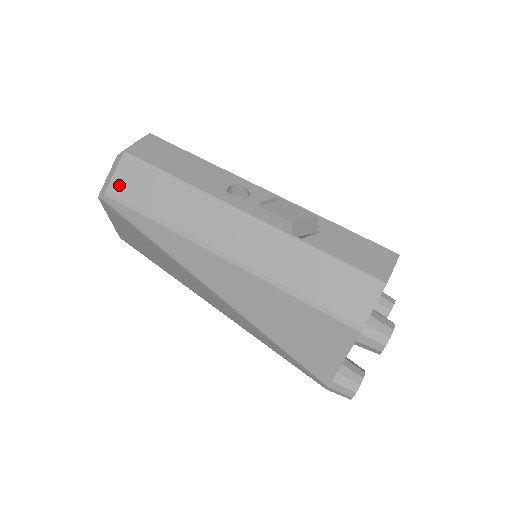
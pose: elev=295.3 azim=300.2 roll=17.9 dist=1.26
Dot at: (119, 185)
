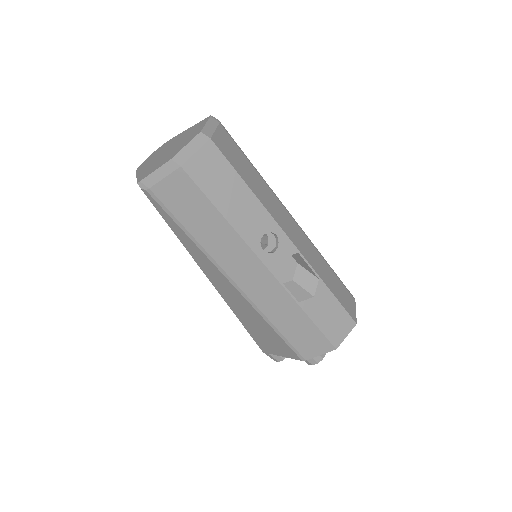
Dot at: (164, 192)
